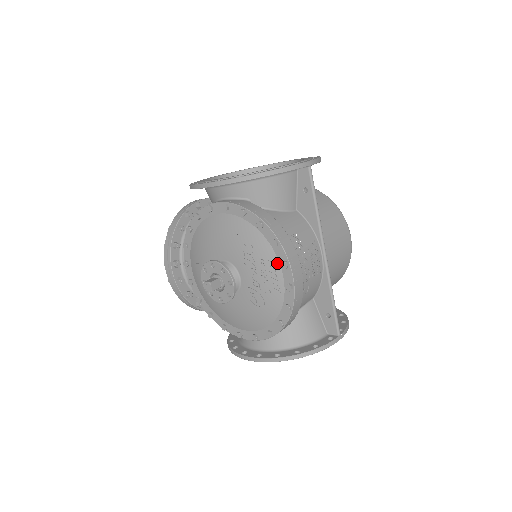
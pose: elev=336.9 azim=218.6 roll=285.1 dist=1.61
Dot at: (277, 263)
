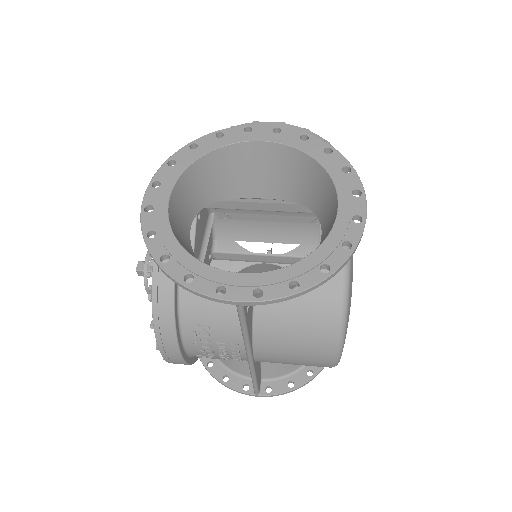
Dot at: occluded
